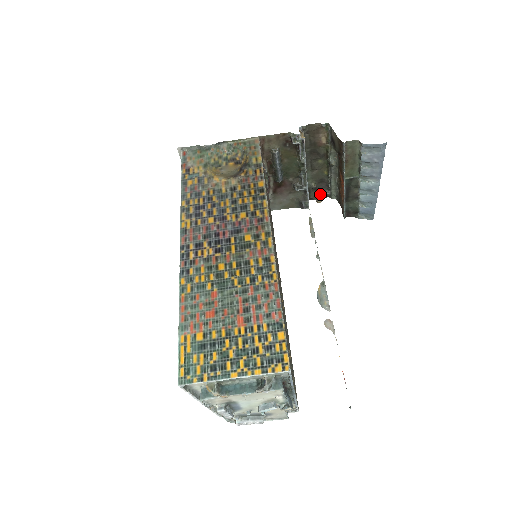
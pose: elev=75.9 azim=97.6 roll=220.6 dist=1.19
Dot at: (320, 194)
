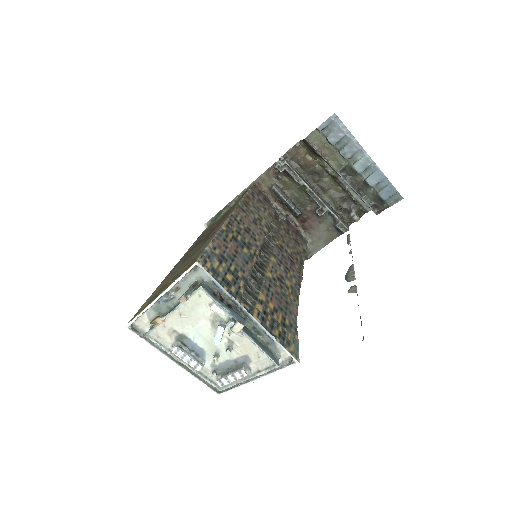
Dot at: (352, 213)
